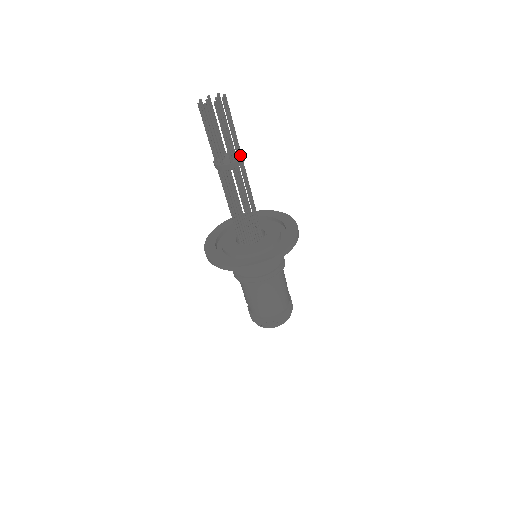
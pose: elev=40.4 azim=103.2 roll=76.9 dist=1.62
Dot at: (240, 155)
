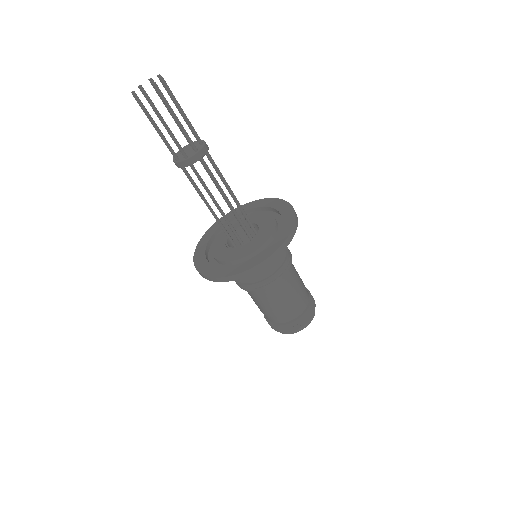
Dot at: (201, 142)
